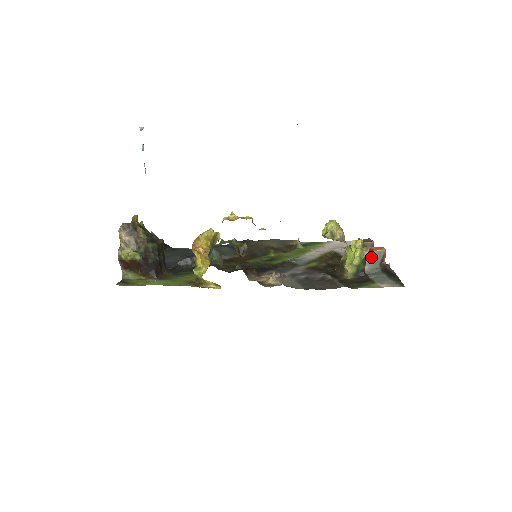
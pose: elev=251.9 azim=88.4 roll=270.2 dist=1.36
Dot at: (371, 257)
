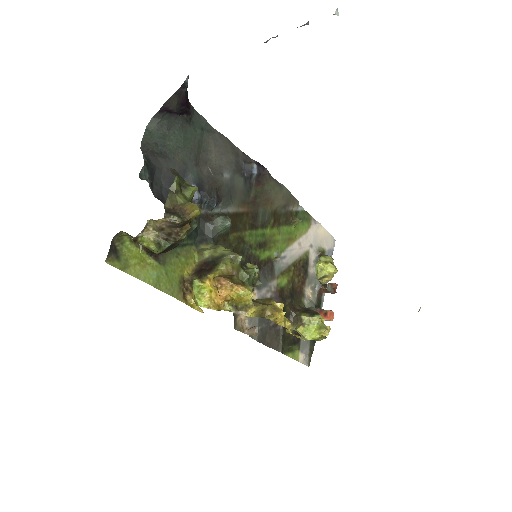
Dot at: occluded
